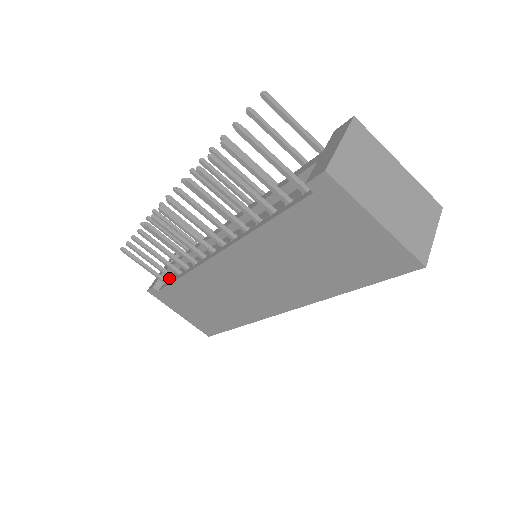
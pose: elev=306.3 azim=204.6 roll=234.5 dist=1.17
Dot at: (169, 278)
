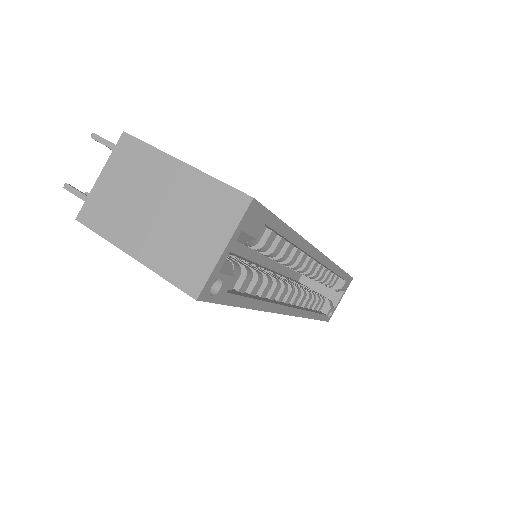
Dot at: occluded
